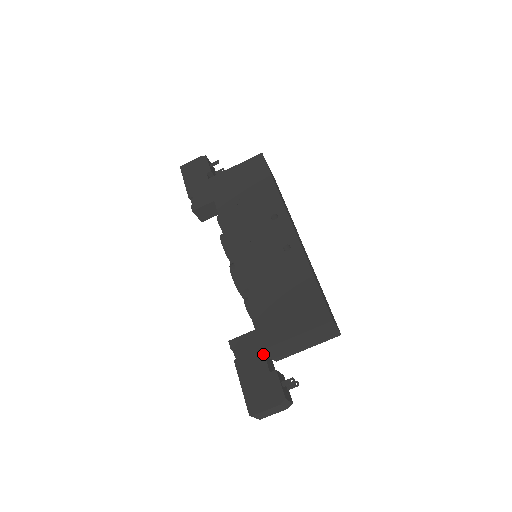
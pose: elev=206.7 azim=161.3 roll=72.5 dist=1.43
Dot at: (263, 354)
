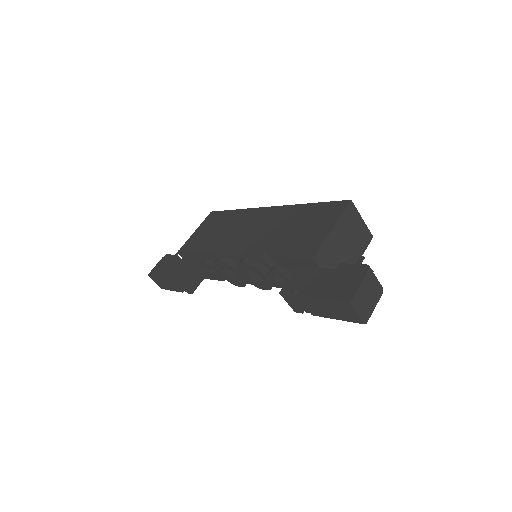
Dot at: (318, 268)
